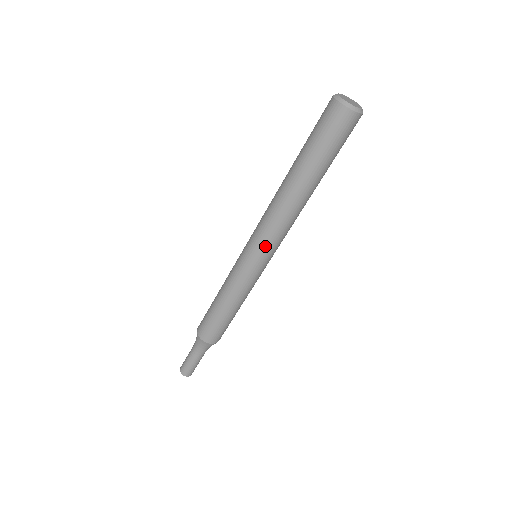
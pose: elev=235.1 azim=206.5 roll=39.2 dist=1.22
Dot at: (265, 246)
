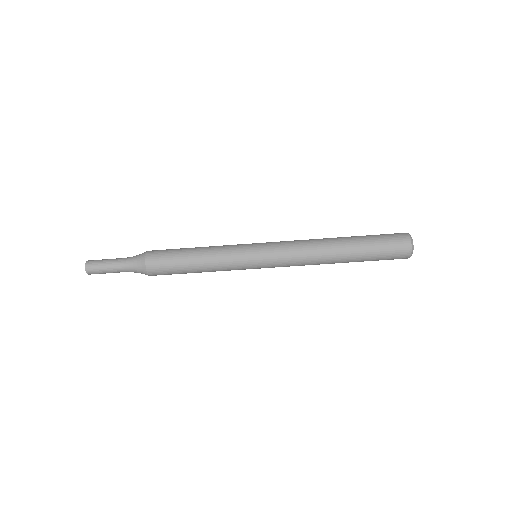
Dot at: (277, 261)
